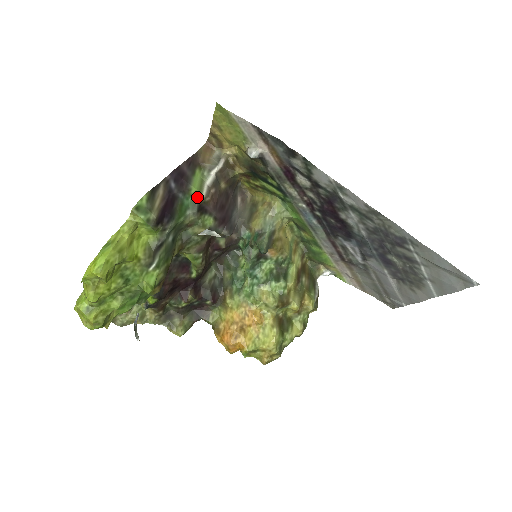
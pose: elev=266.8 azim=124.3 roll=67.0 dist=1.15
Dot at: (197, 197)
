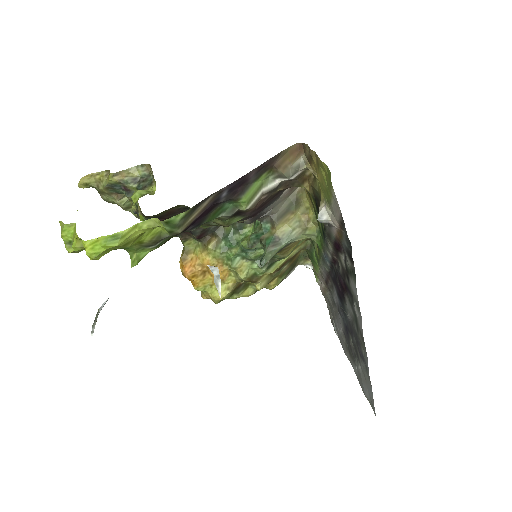
Dot at: (241, 206)
